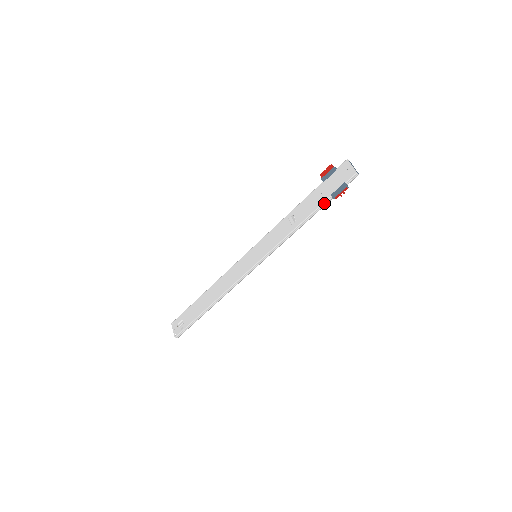
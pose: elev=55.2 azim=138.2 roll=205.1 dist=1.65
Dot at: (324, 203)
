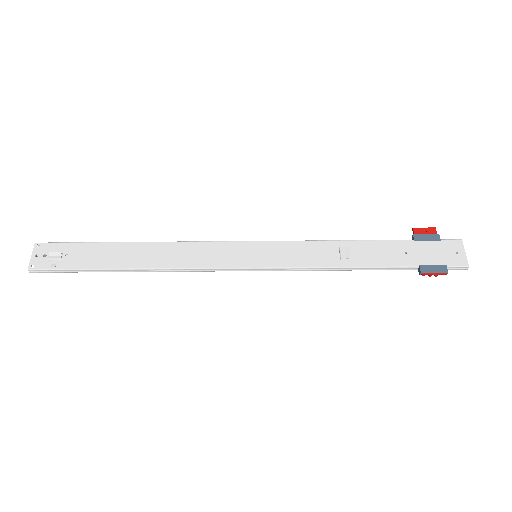
Dot at: (403, 267)
